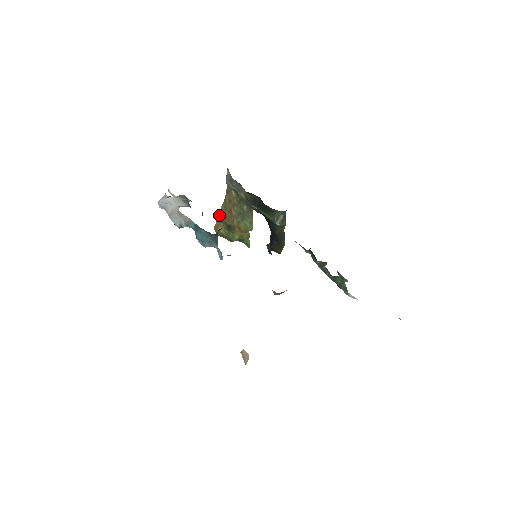
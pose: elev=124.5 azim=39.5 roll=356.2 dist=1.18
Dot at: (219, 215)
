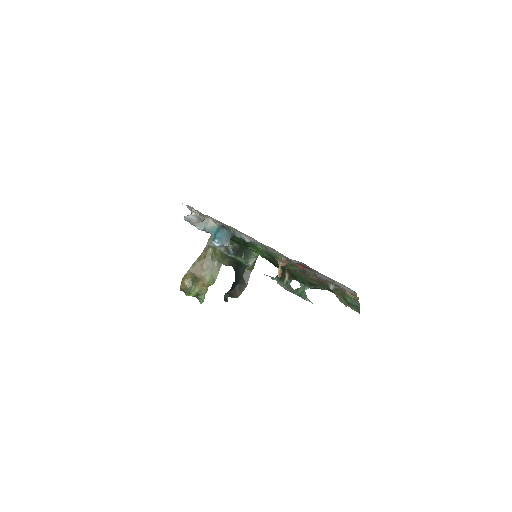
Dot at: (191, 267)
